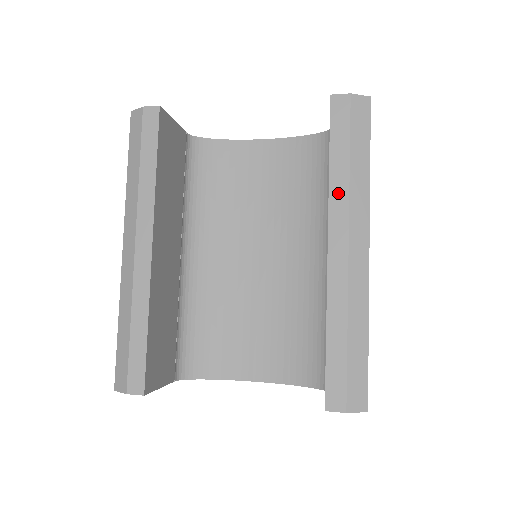
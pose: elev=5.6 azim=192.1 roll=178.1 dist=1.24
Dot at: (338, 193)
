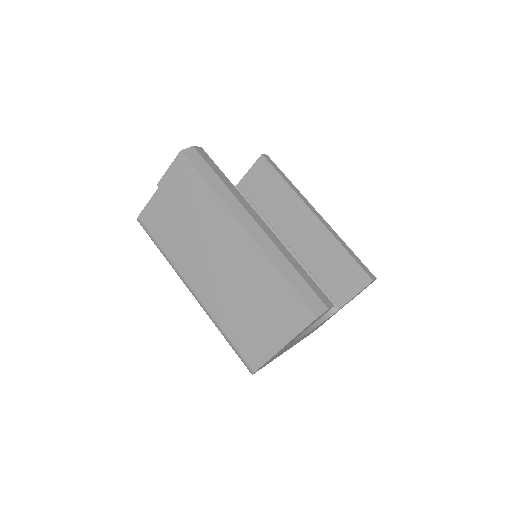
Dot at: (298, 193)
